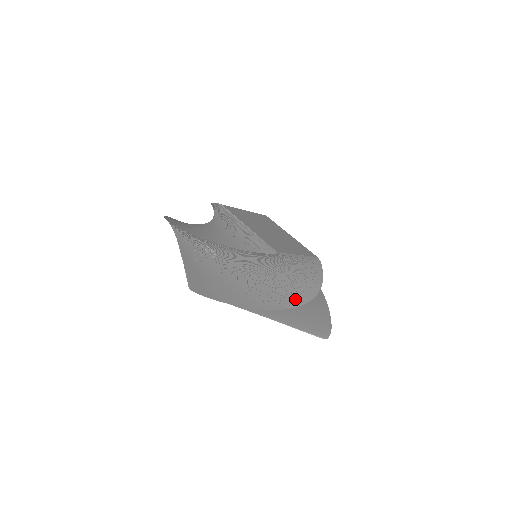
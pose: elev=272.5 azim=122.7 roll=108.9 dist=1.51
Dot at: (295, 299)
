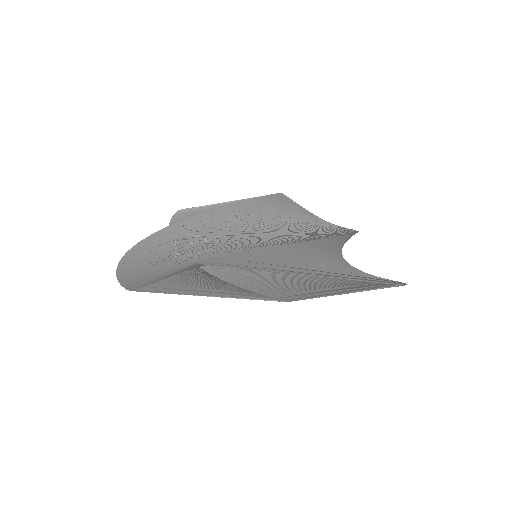
Dot at: (339, 233)
